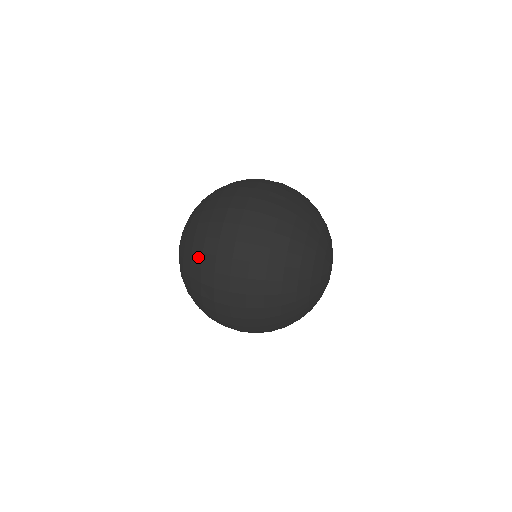
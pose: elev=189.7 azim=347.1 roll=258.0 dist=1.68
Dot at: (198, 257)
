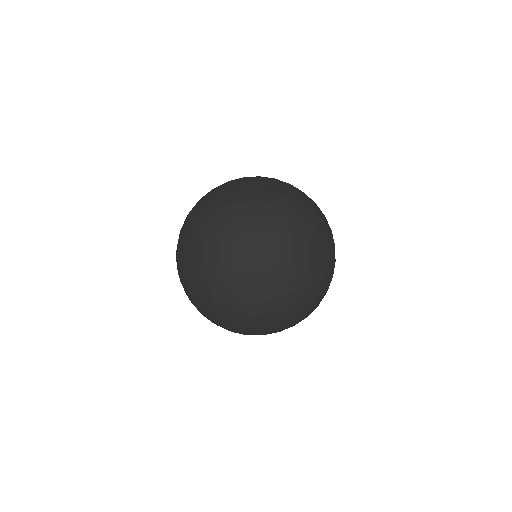
Dot at: (204, 280)
